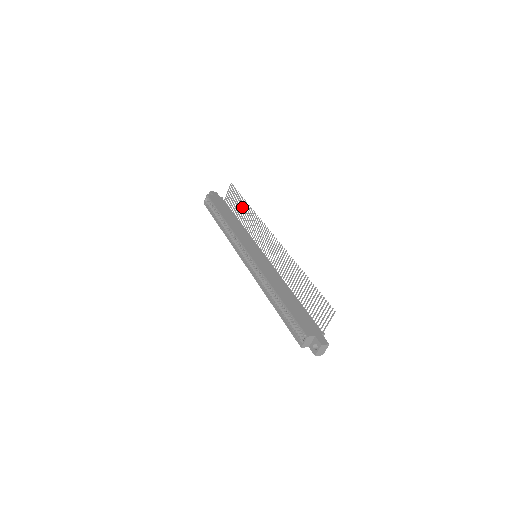
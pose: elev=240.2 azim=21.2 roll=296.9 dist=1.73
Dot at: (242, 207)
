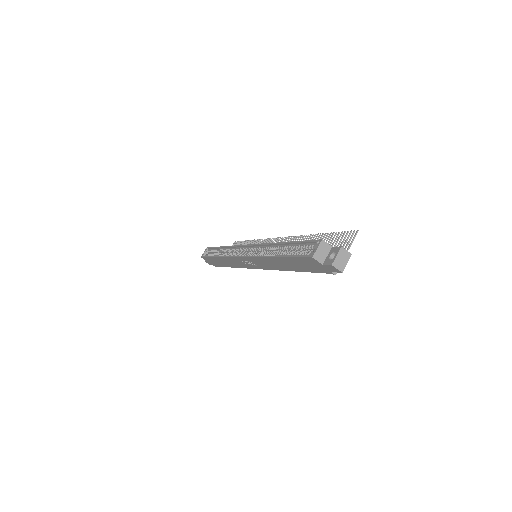
Dot at: occluded
